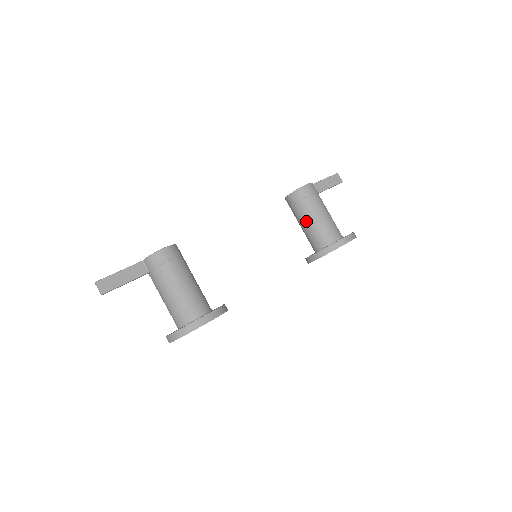
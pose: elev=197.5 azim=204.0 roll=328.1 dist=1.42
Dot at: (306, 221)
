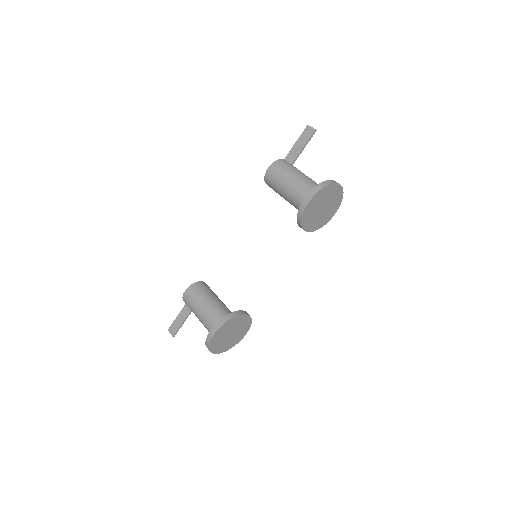
Dot at: (285, 199)
